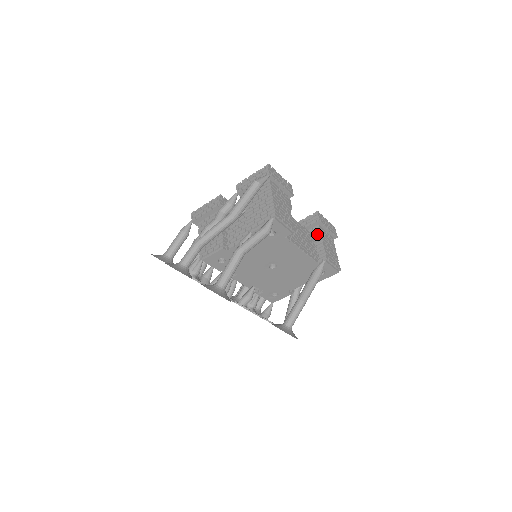
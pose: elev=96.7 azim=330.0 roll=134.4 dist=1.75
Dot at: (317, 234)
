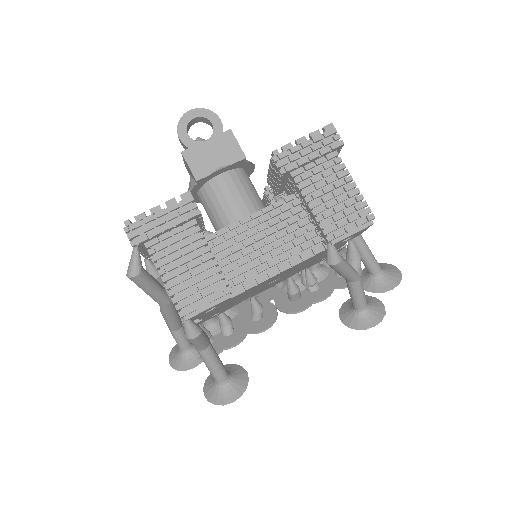
Dot at: (297, 192)
